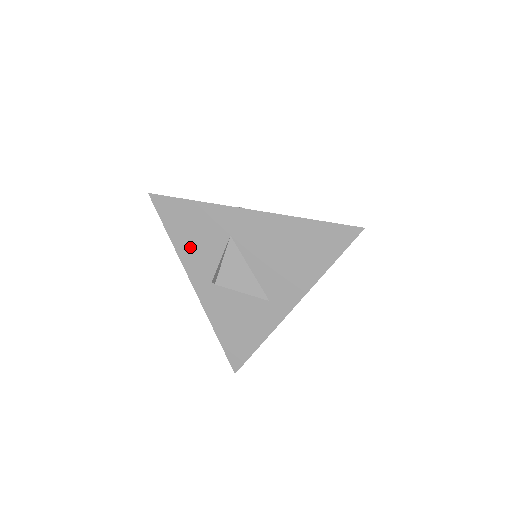
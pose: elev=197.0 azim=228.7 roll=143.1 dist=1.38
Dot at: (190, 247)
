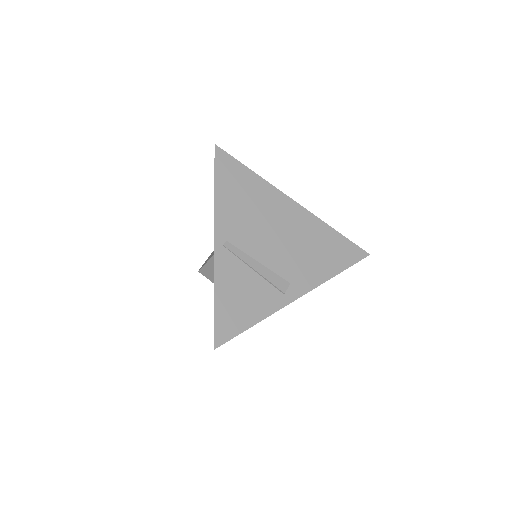
Dot at: occluded
